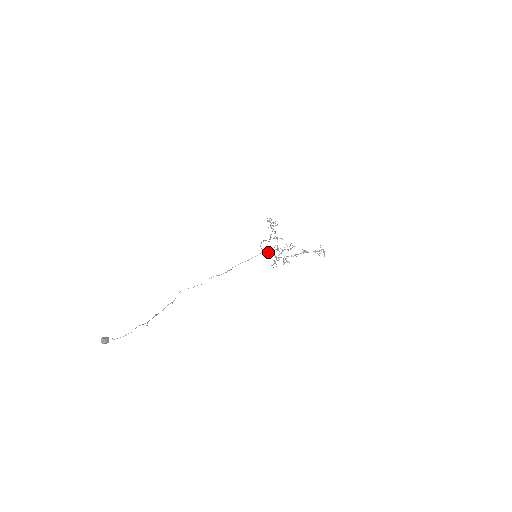
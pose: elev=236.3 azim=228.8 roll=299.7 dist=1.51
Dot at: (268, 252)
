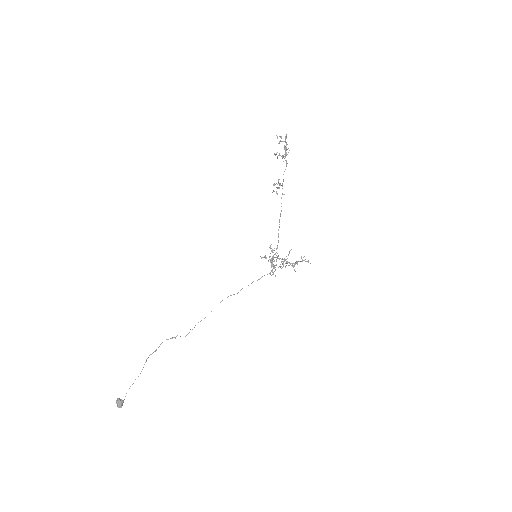
Dot at: (272, 271)
